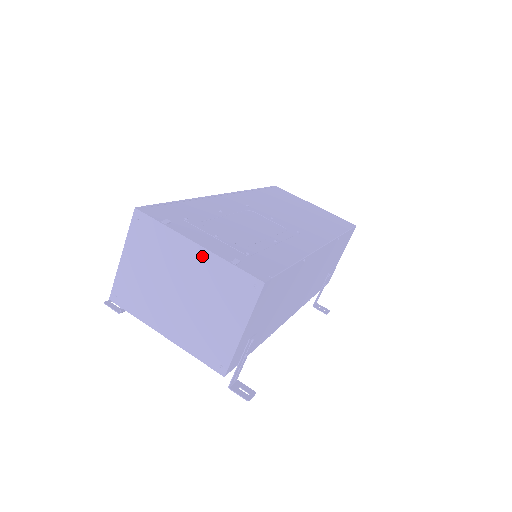
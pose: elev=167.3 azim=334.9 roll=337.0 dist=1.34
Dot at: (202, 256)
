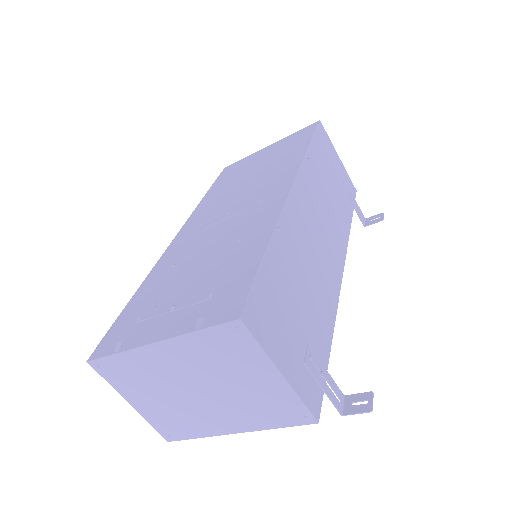
Dot at: (171, 348)
